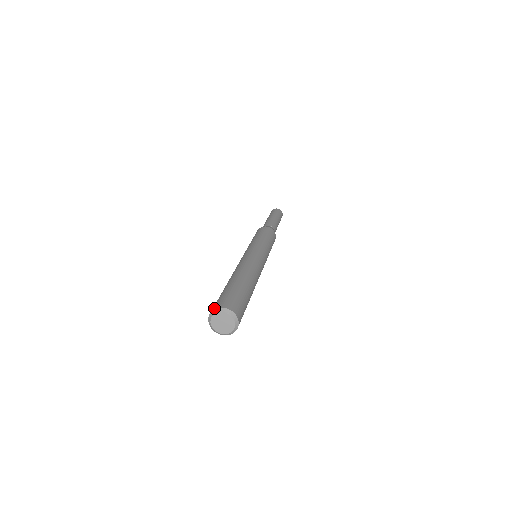
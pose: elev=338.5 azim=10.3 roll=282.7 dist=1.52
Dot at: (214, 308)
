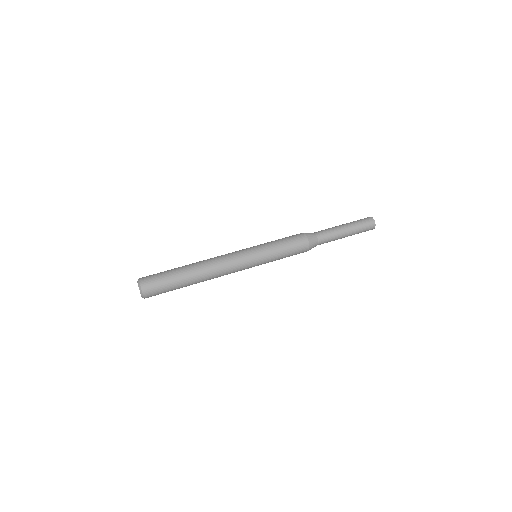
Dot at: (141, 278)
